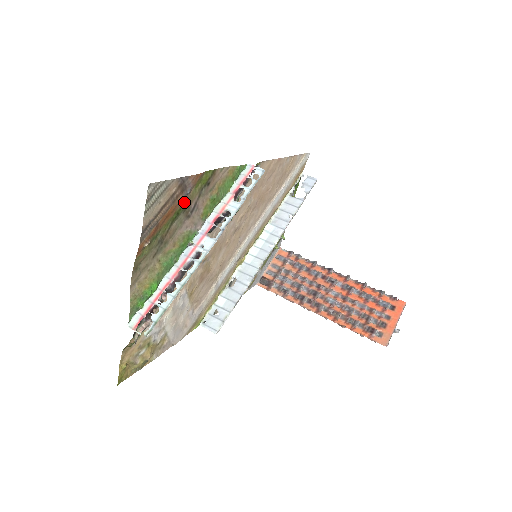
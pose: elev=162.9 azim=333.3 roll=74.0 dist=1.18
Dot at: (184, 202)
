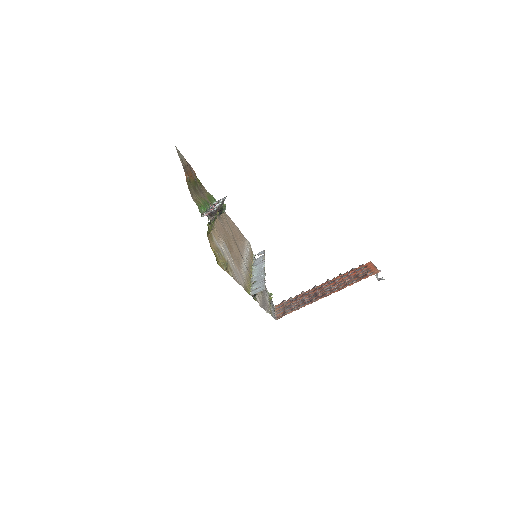
Dot at: (195, 180)
